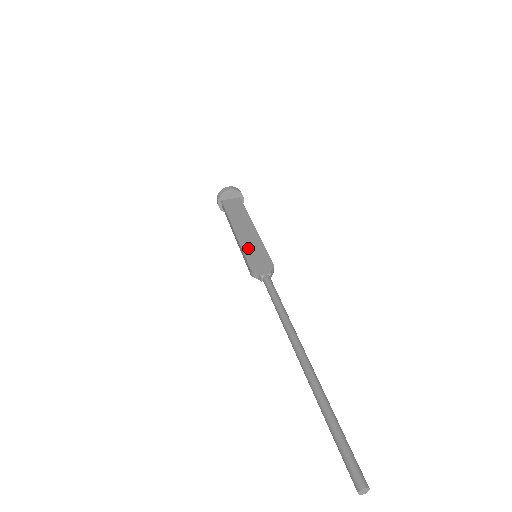
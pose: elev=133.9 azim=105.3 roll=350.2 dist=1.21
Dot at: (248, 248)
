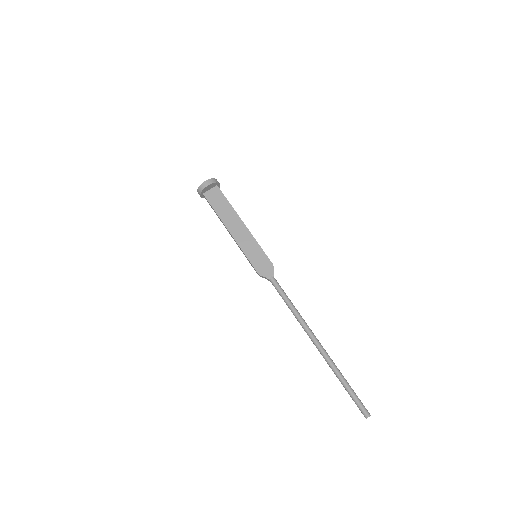
Dot at: (248, 251)
